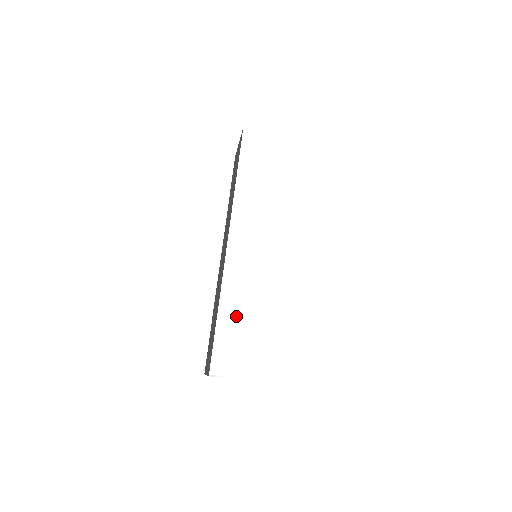
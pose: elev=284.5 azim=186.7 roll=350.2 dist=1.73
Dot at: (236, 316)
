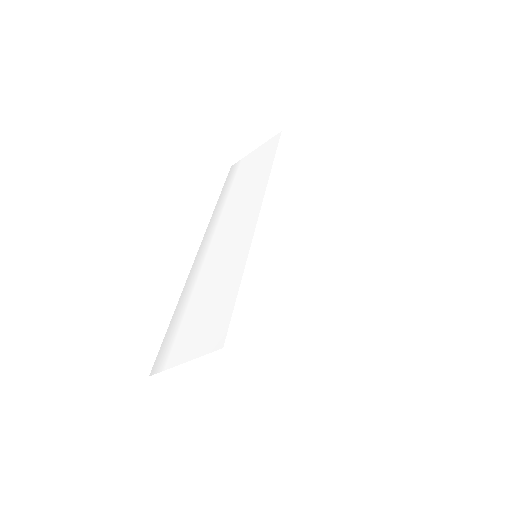
Dot at: (191, 301)
